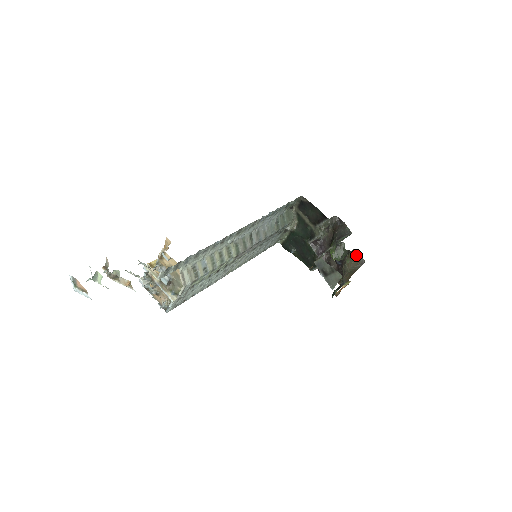
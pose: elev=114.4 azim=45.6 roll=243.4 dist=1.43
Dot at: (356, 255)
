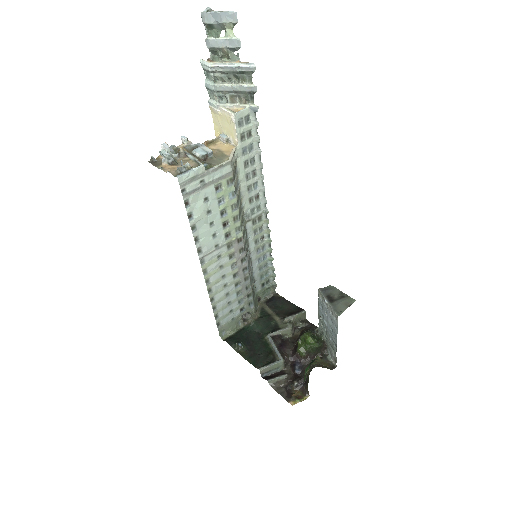
Dot at: (326, 359)
